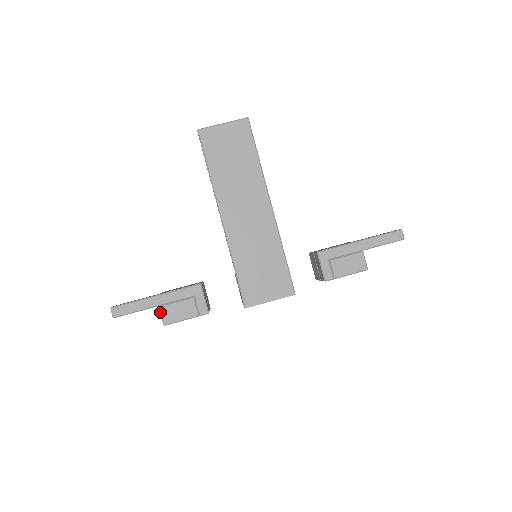
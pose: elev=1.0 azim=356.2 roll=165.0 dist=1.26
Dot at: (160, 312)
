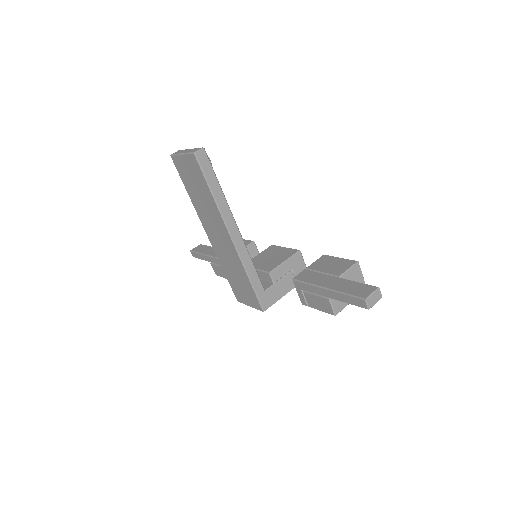
Dot at: (212, 266)
